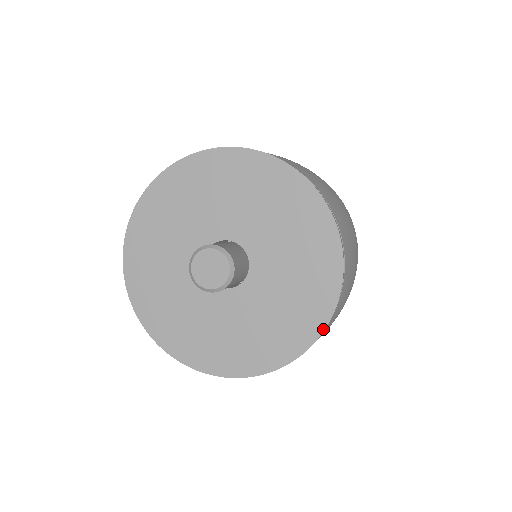
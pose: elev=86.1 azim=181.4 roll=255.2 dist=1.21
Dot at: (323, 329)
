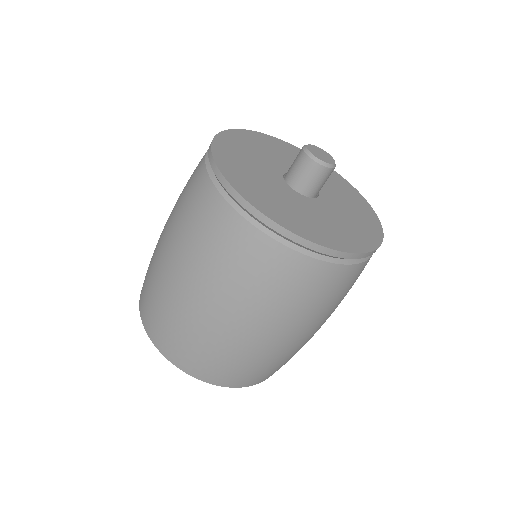
Dot at: occluded
